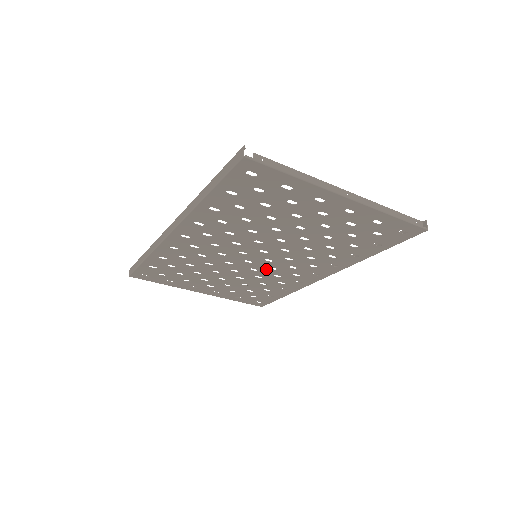
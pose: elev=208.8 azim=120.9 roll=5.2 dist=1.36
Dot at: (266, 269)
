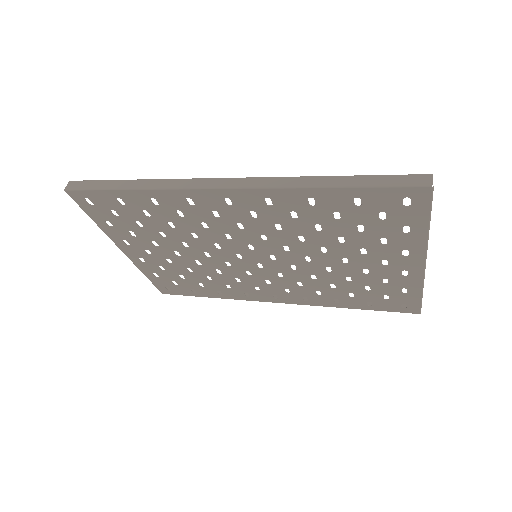
Dot at: (241, 270)
